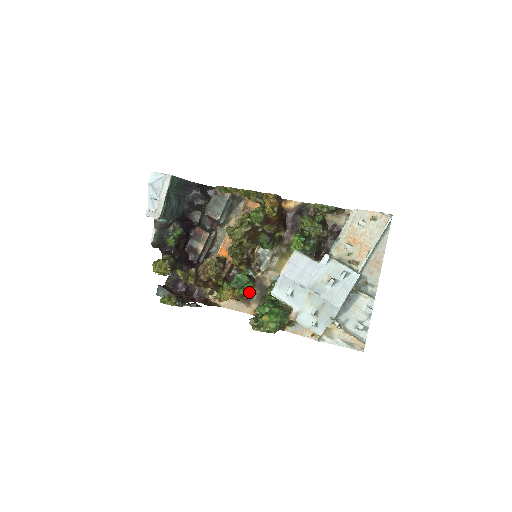
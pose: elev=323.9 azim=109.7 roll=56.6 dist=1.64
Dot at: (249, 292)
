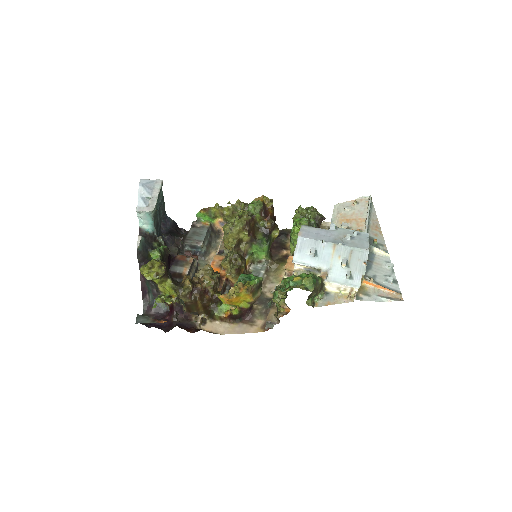
Dot at: (258, 289)
